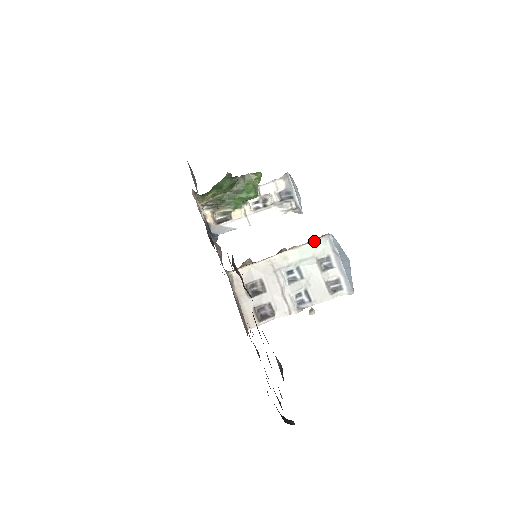
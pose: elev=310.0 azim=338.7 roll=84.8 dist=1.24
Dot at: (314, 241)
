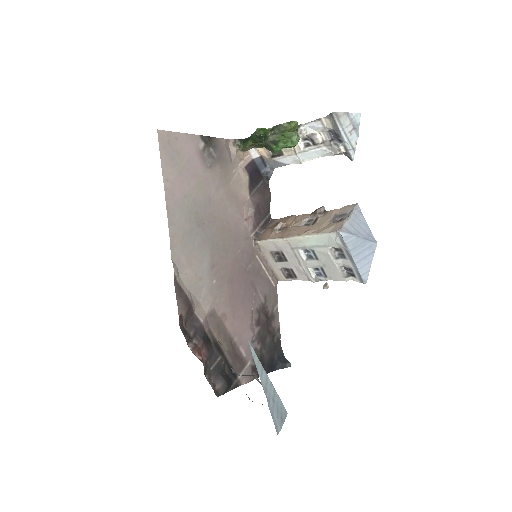
Dot at: (325, 233)
